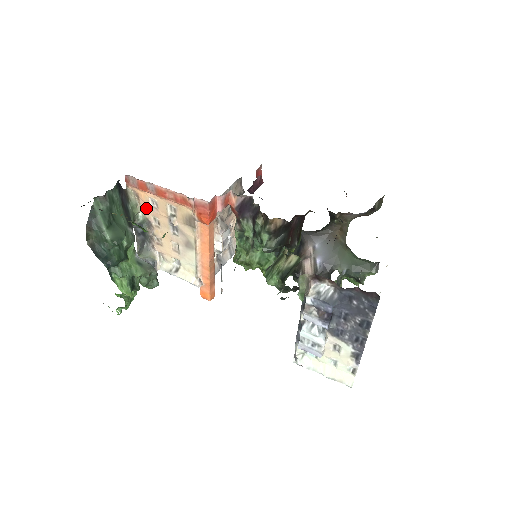
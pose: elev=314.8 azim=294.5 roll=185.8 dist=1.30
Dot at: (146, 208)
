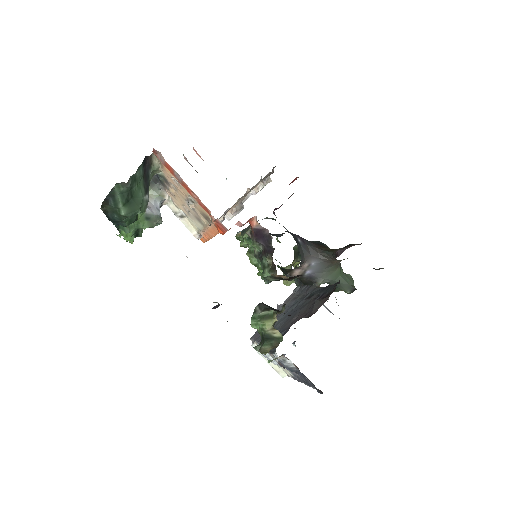
Dot at: (167, 175)
